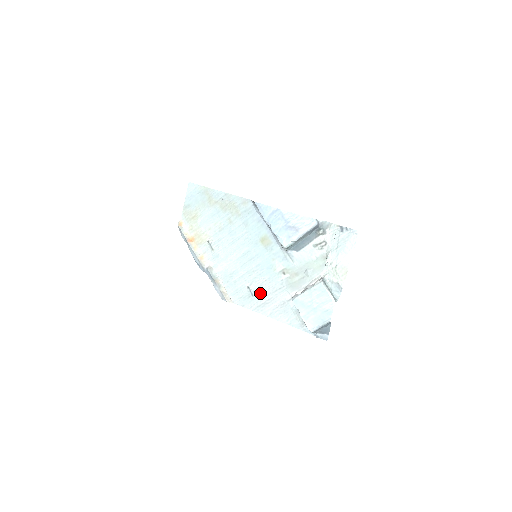
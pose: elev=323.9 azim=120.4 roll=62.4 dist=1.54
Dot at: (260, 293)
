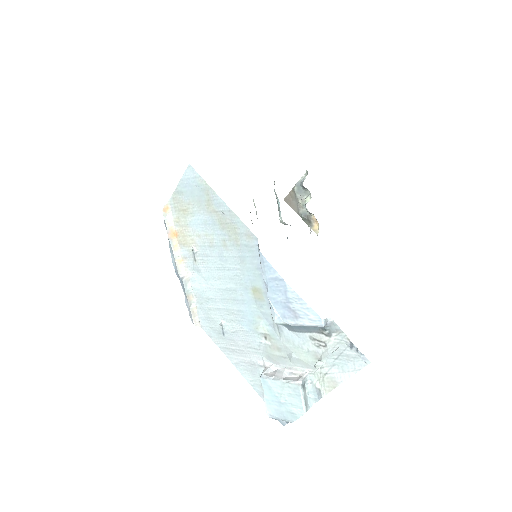
Dot at: (232, 338)
